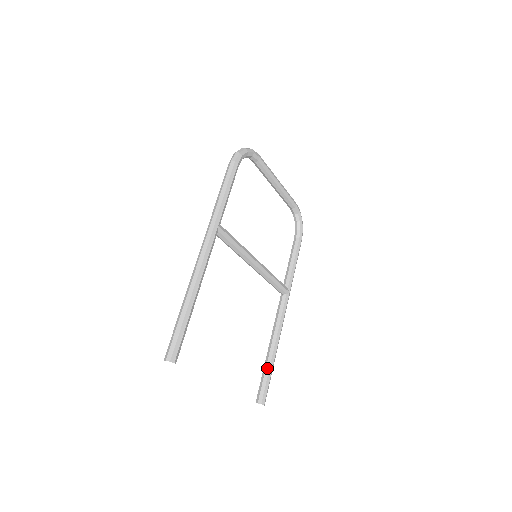
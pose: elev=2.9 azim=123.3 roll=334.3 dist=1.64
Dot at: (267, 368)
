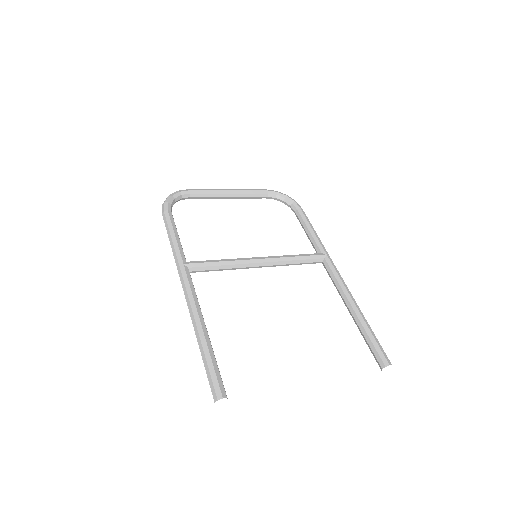
Dot at: (362, 331)
